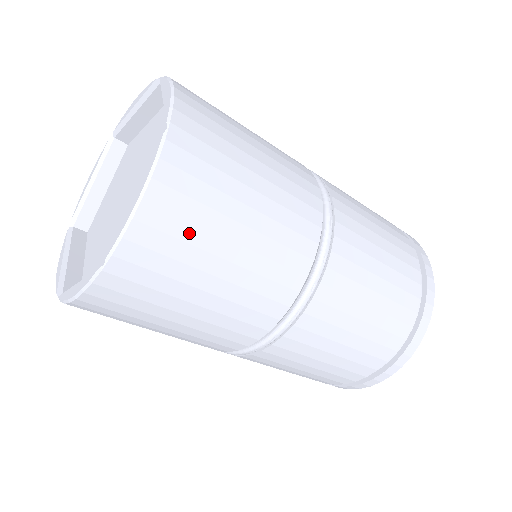
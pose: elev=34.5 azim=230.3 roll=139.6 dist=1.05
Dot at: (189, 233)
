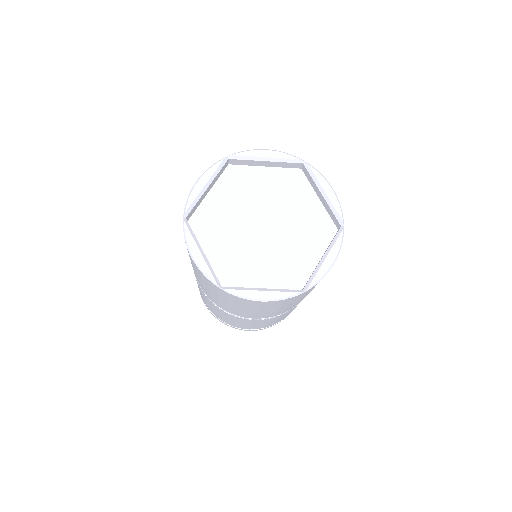
Dot at: (254, 306)
